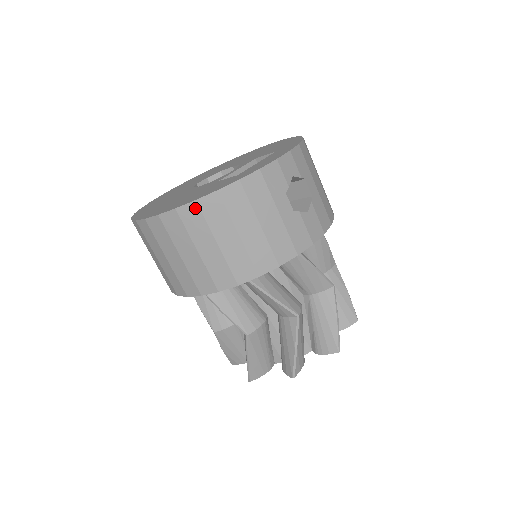
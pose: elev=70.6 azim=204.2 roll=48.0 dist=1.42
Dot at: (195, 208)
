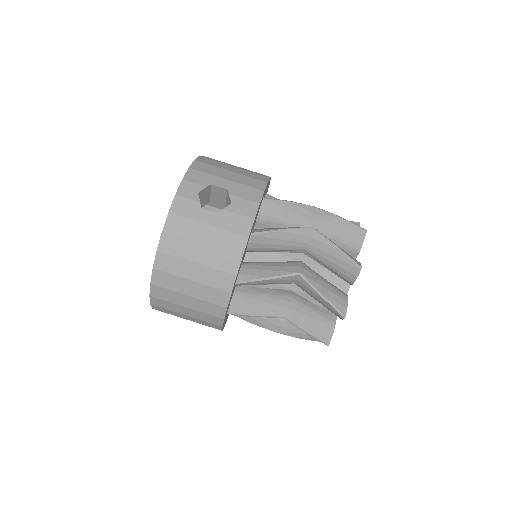
Dot at: (158, 273)
